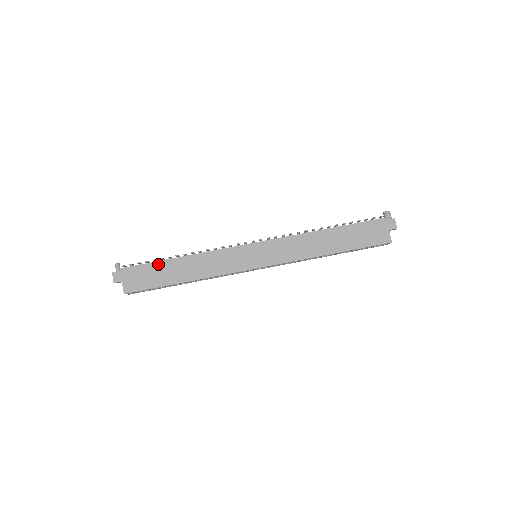
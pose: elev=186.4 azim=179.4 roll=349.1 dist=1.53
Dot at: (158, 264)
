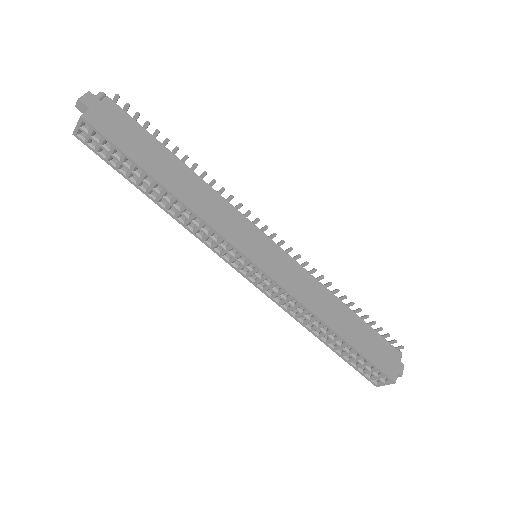
Dot at: (155, 141)
